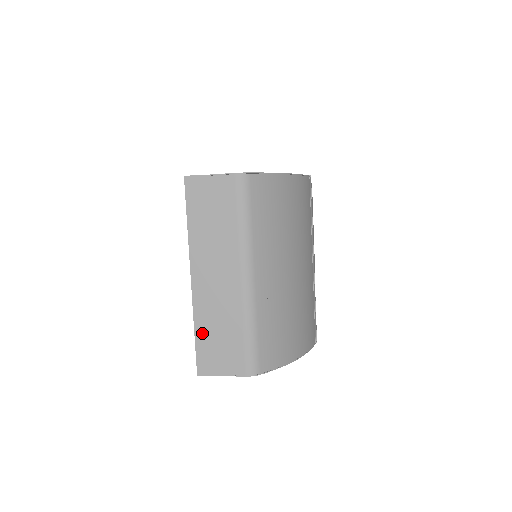
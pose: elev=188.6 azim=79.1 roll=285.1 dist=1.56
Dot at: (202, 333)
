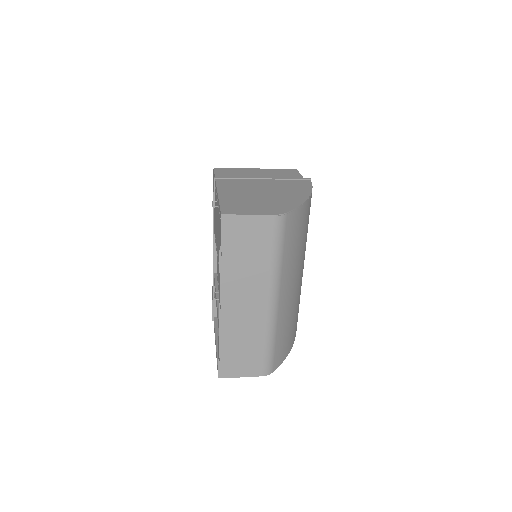
Dot at: (227, 347)
